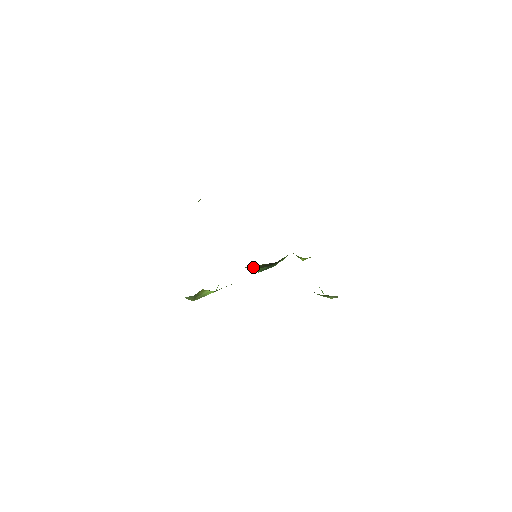
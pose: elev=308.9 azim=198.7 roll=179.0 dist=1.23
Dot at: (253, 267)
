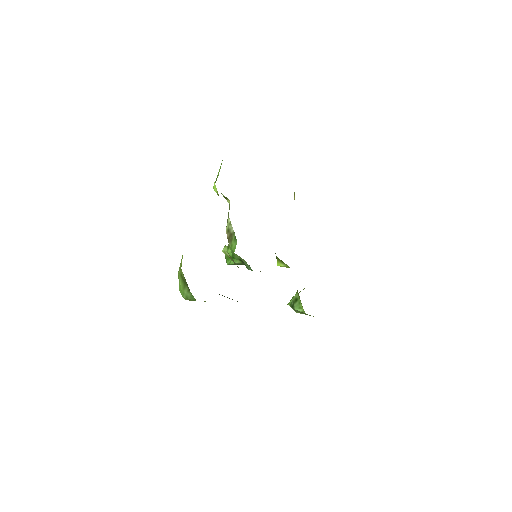
Dot at: occluded
